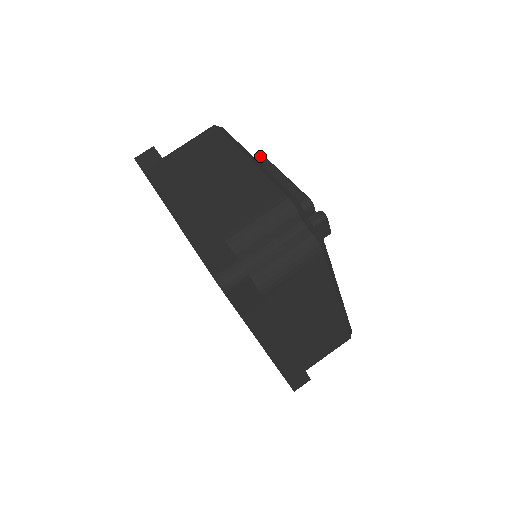
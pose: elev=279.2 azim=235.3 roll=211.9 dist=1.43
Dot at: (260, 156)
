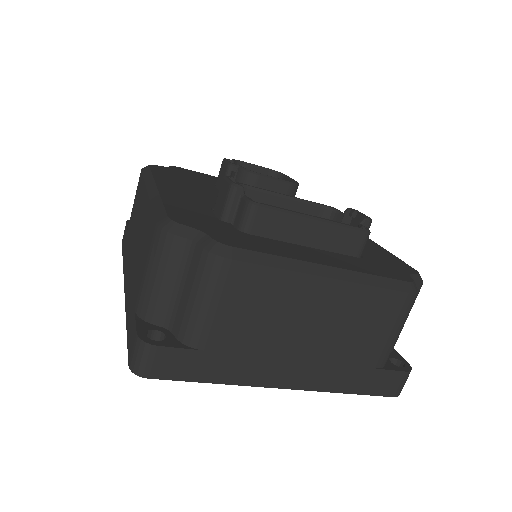
Dot at: (261, 211)
